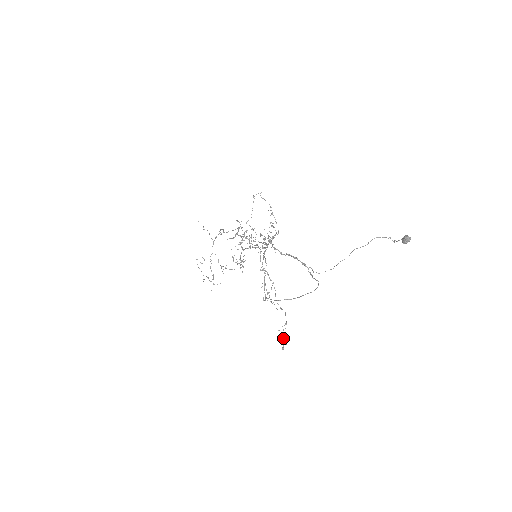
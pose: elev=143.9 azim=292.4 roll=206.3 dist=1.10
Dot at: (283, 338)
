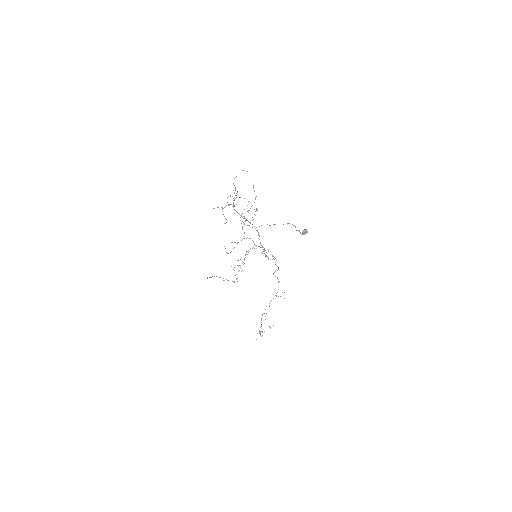
Dot at: occluded
